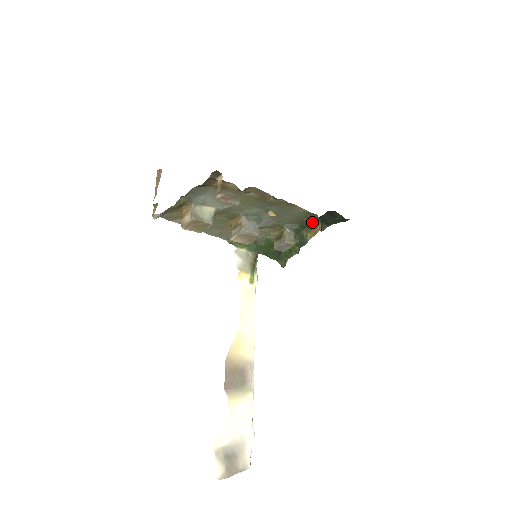
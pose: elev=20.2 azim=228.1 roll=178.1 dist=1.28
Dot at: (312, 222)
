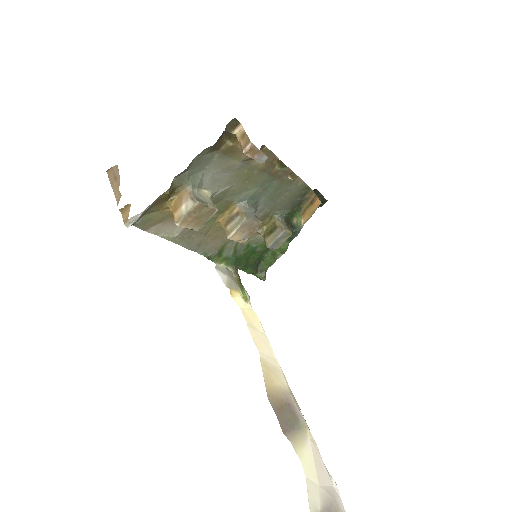
Dot at: (305, 202)
